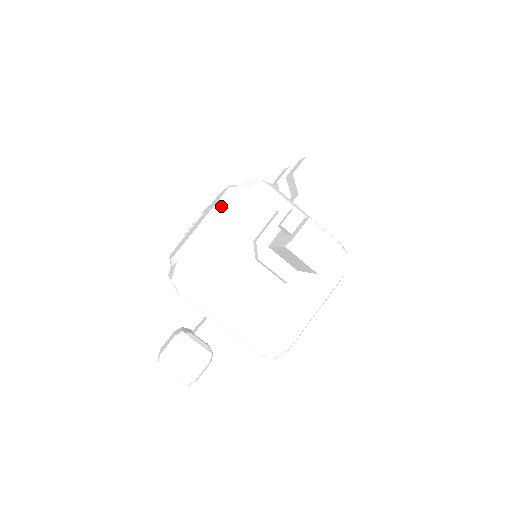
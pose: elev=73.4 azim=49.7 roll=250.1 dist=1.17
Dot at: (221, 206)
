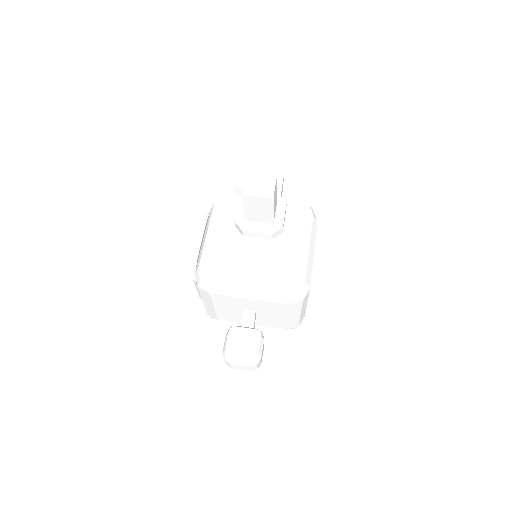
Dot at: (205, 224)
